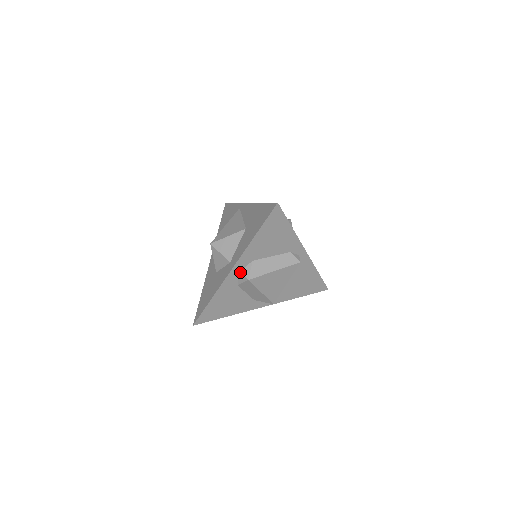
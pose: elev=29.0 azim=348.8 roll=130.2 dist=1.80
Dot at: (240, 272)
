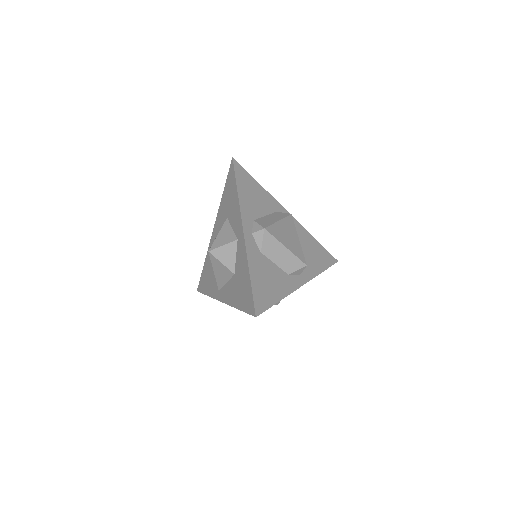
Dot at: (252, 233)
